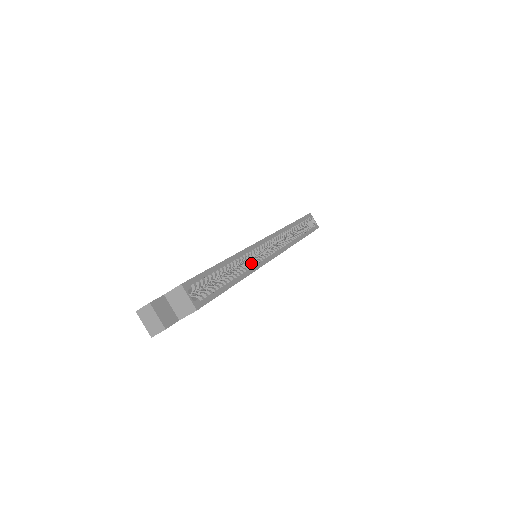
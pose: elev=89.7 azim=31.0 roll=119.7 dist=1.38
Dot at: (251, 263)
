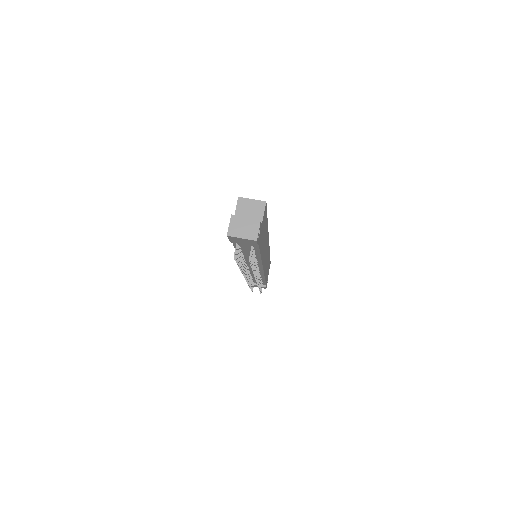
Dot at: occluded
